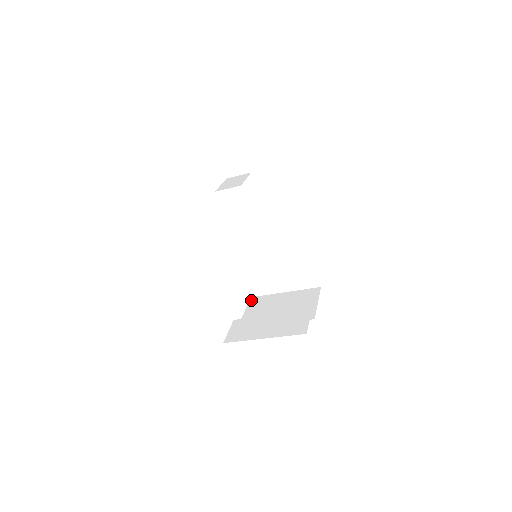
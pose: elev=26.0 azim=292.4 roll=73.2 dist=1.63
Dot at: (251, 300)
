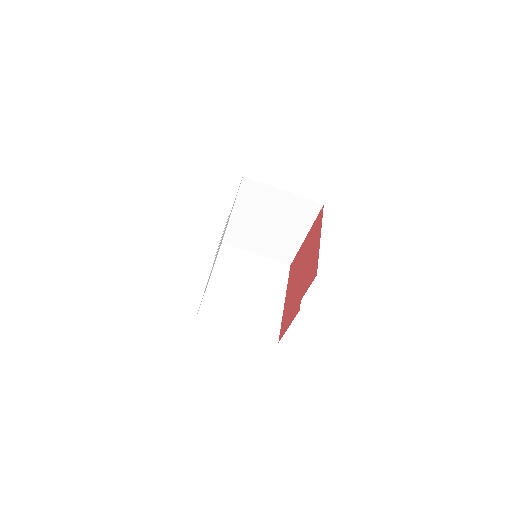
Dot at: occluded
